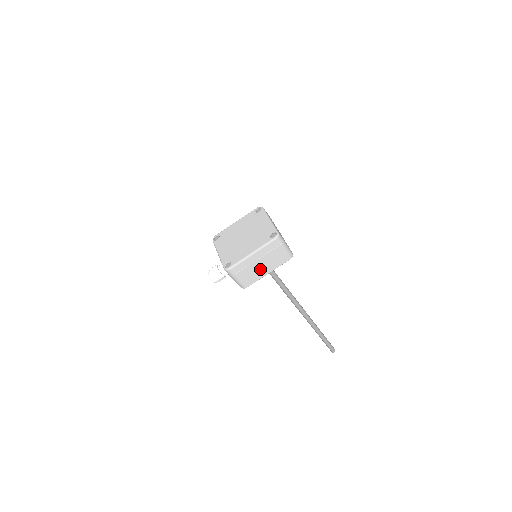
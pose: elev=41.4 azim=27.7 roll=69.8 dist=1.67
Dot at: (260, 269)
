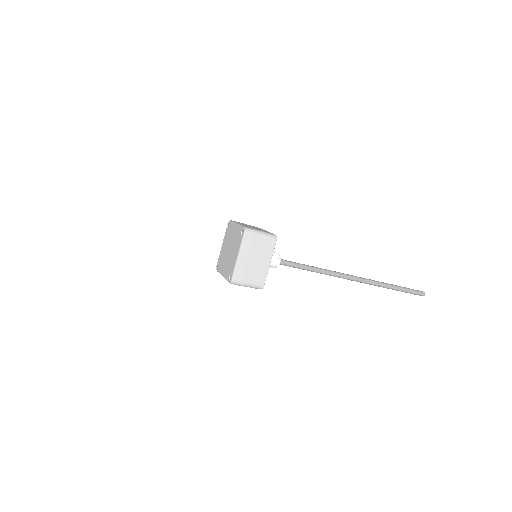
Dot at: occluded
